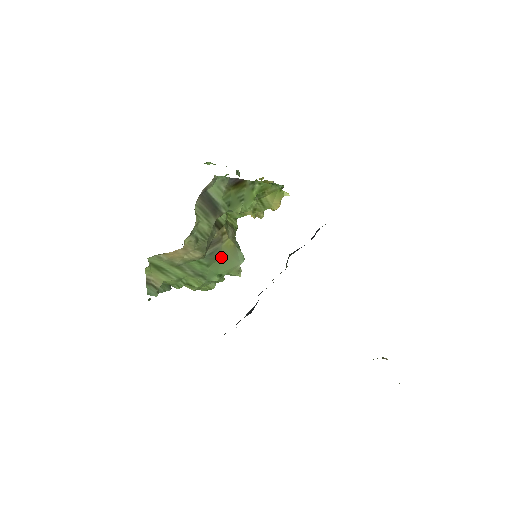
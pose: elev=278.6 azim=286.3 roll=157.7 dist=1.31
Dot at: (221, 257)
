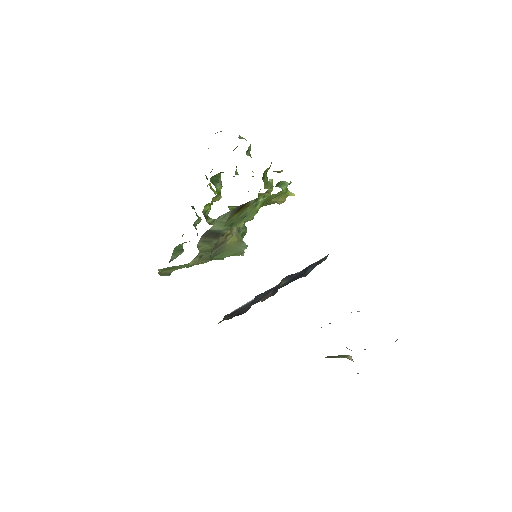
Dot at: (225, 250)
